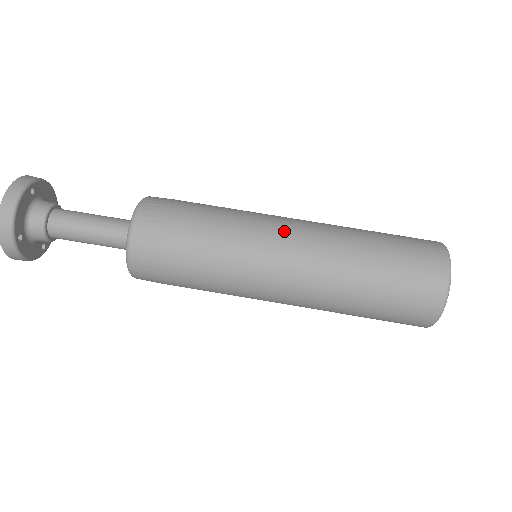
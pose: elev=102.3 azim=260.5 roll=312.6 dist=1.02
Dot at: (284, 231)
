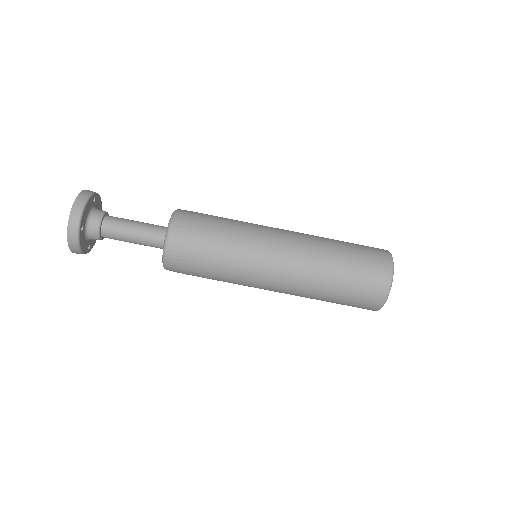
Dot at: (272, 276)
